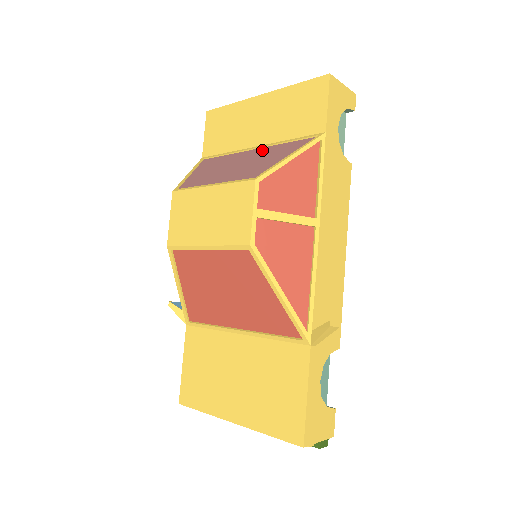
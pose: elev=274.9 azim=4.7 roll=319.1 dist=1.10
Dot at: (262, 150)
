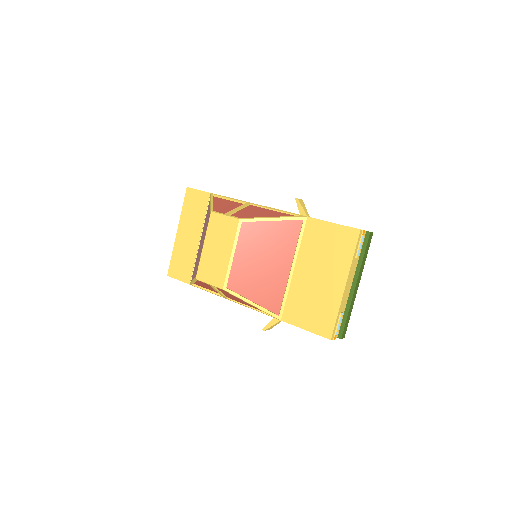
Dot at: occluded
